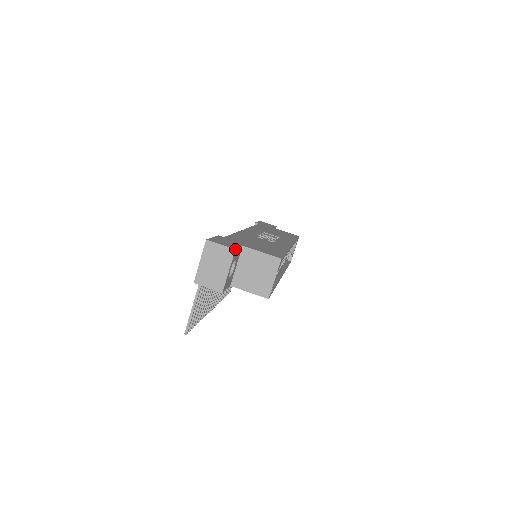
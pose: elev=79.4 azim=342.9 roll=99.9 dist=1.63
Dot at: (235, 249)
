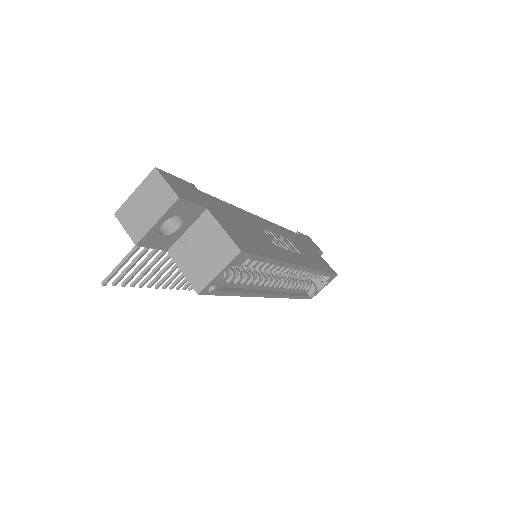
Dot at: (179, 197)
